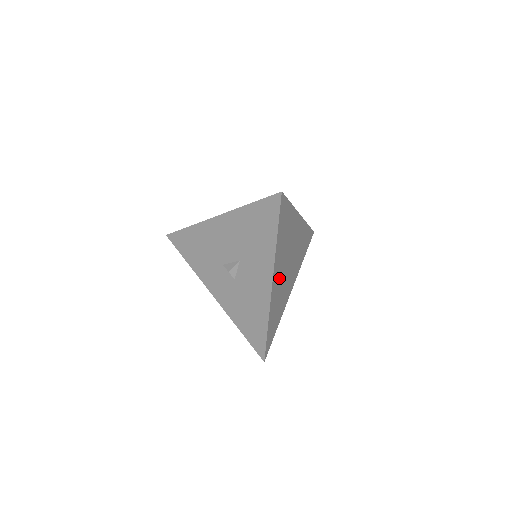
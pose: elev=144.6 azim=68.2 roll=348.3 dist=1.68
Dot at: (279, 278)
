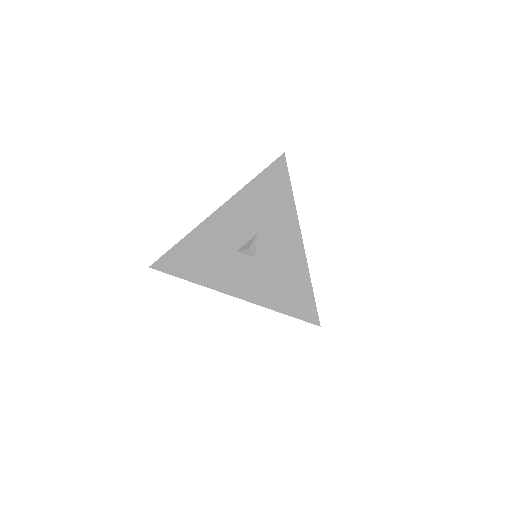
Dot at: occluded
